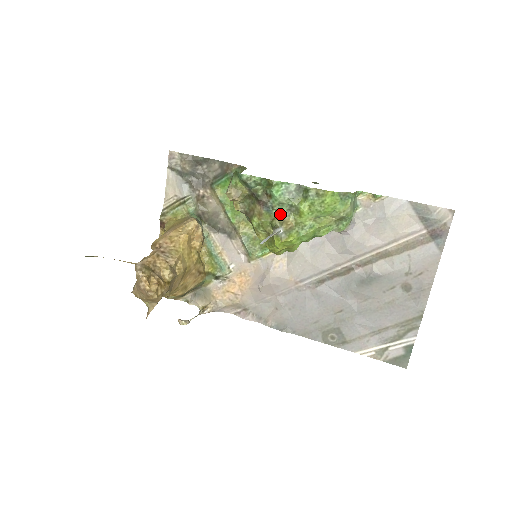
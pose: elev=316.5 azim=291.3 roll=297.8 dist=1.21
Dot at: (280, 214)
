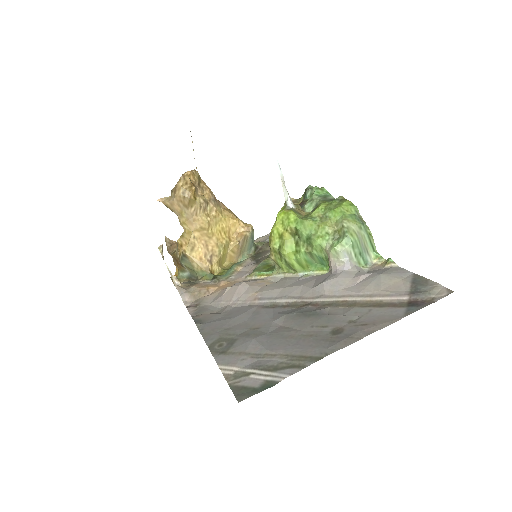
Dot at: (304, 210)
